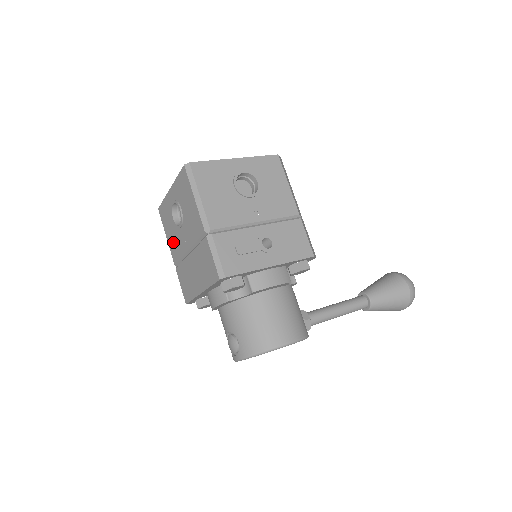
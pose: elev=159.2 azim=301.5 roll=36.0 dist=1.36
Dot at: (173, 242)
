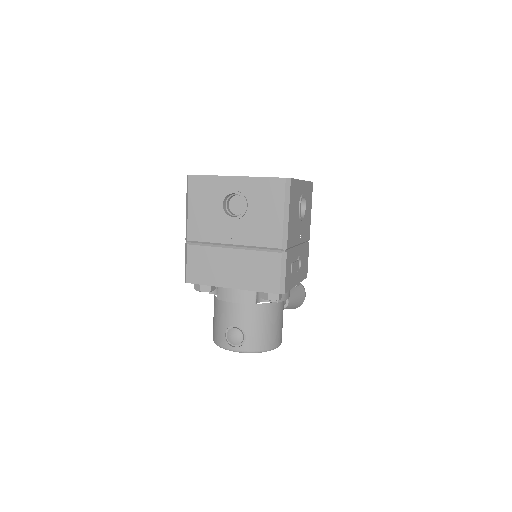
Dot at: (202, 221)
